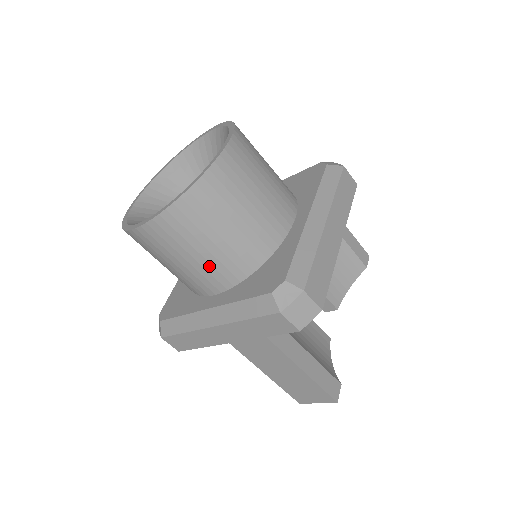
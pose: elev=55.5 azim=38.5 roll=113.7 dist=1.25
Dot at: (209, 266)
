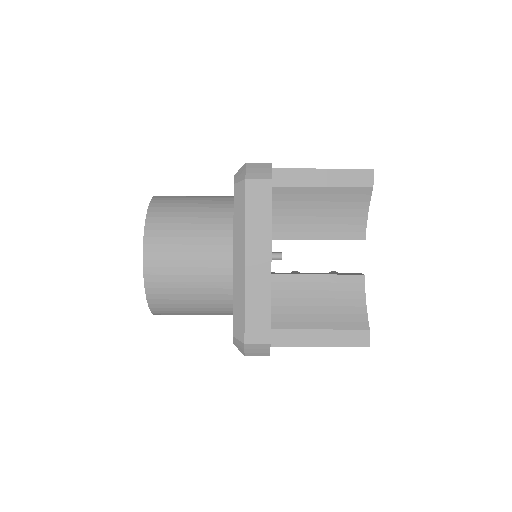
Dot at: occluded
